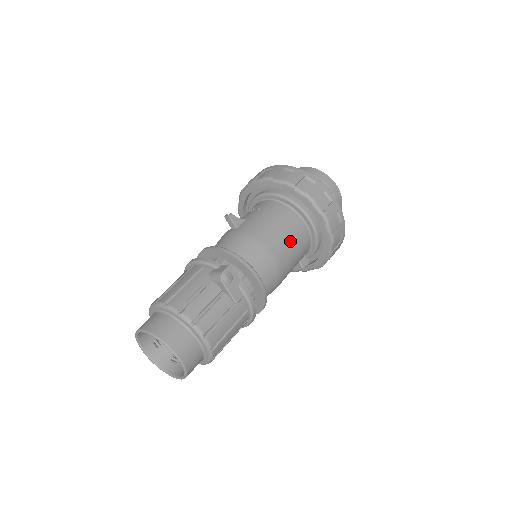
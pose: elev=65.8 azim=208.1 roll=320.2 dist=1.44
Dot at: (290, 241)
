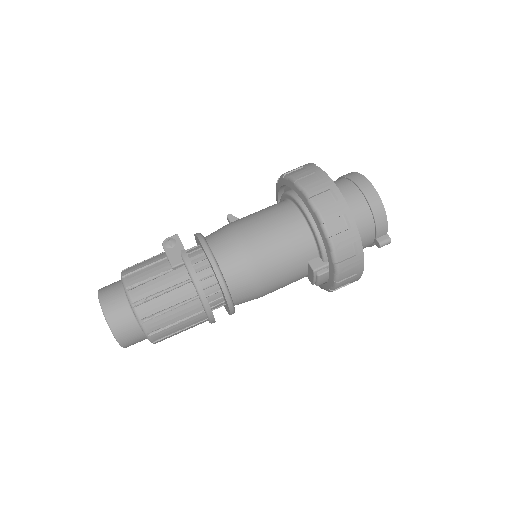
Dot at: (269, 225)
